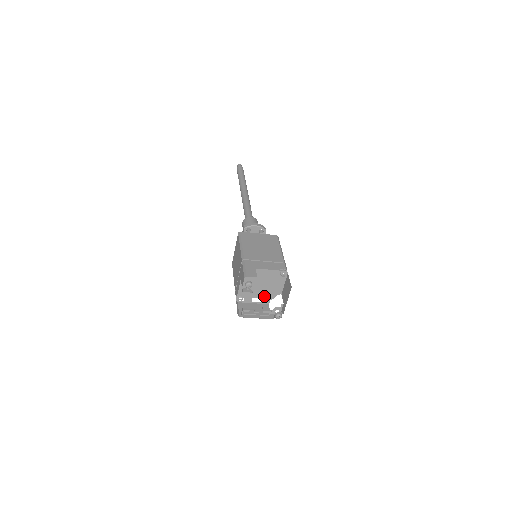
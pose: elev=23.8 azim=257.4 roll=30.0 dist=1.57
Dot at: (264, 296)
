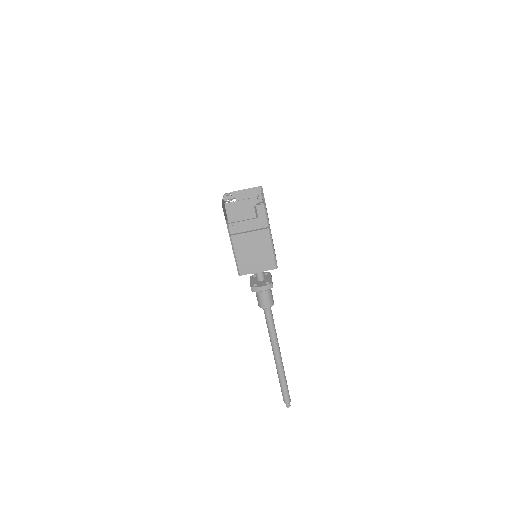
Dot at: occluded
